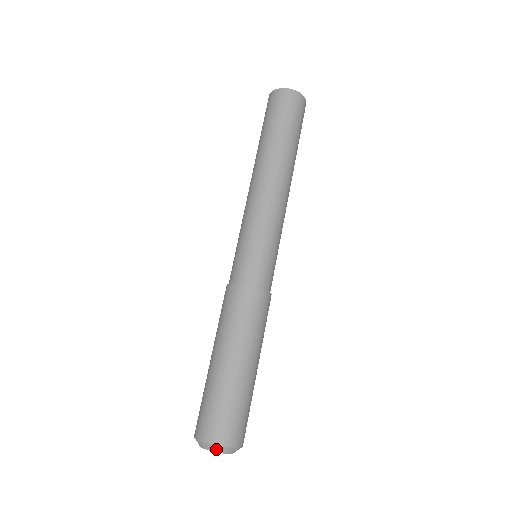
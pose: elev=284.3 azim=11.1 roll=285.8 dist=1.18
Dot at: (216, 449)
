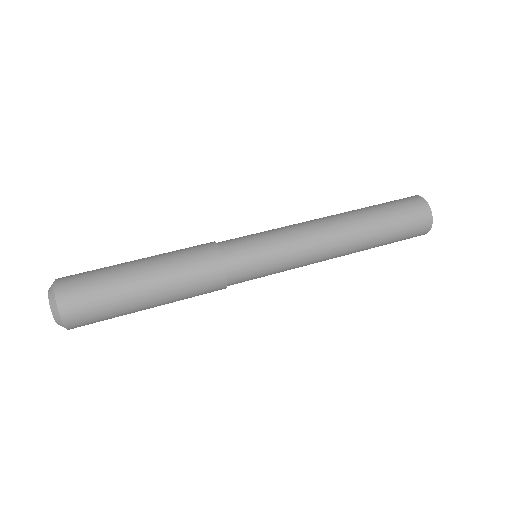
Dot at: (52, 301)
